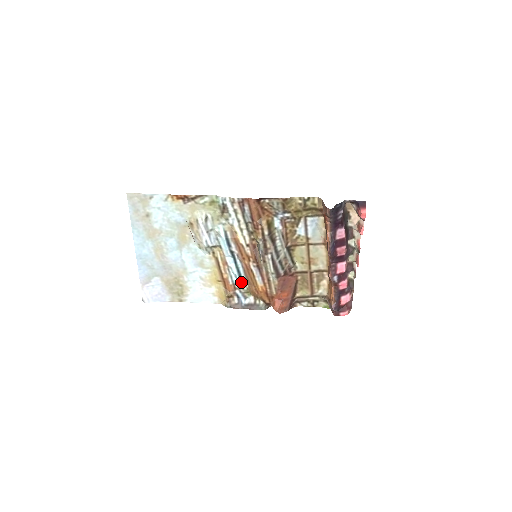
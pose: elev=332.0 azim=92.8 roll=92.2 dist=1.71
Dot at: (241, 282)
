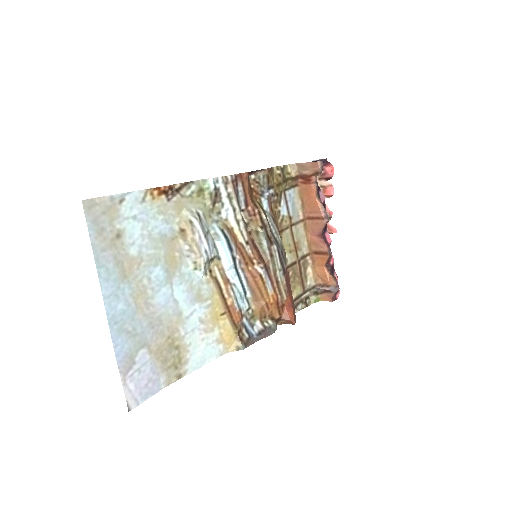
Dot at: (246, 303)
